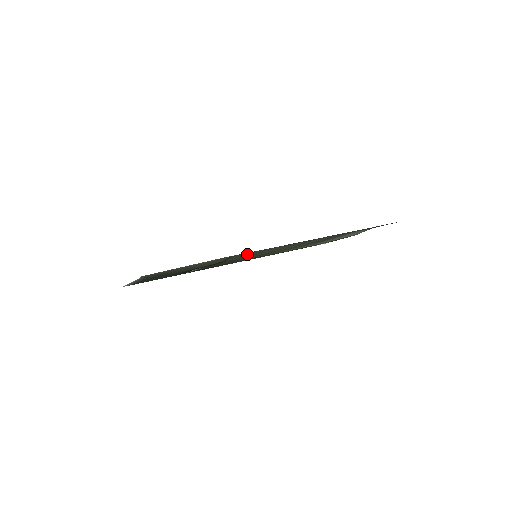
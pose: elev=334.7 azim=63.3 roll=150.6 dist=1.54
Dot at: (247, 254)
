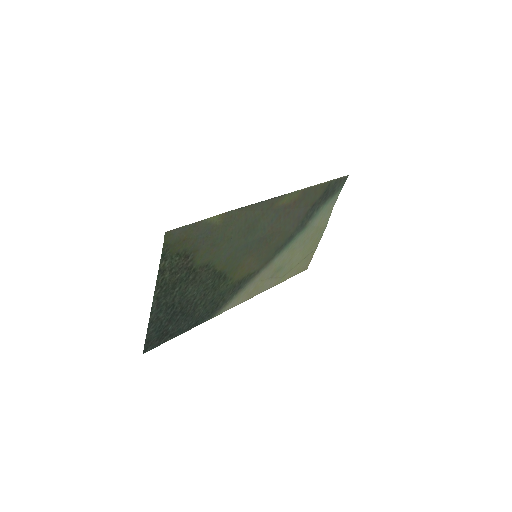
Dot at: (247, 220)
